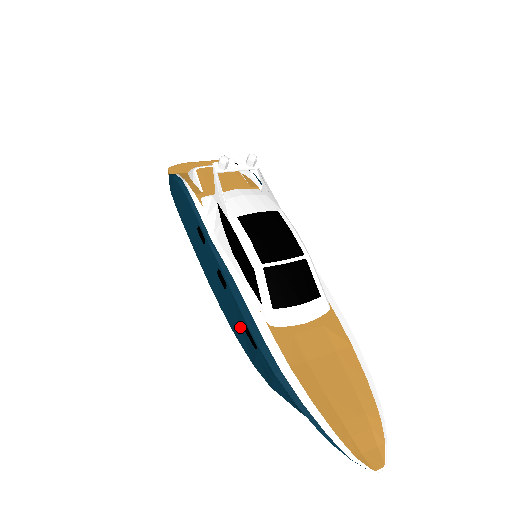
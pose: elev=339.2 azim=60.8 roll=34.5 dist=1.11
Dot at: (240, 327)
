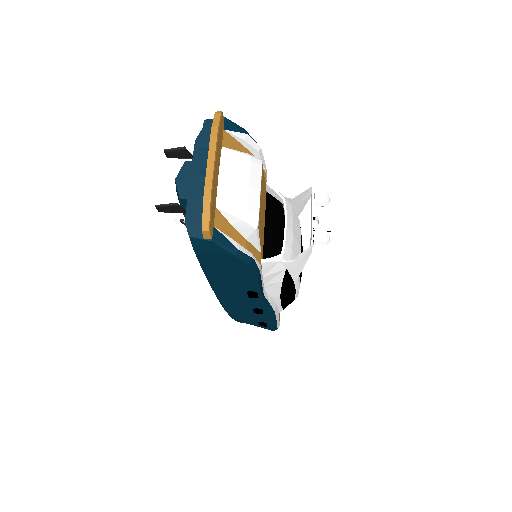
Dot at: (252, 321)
